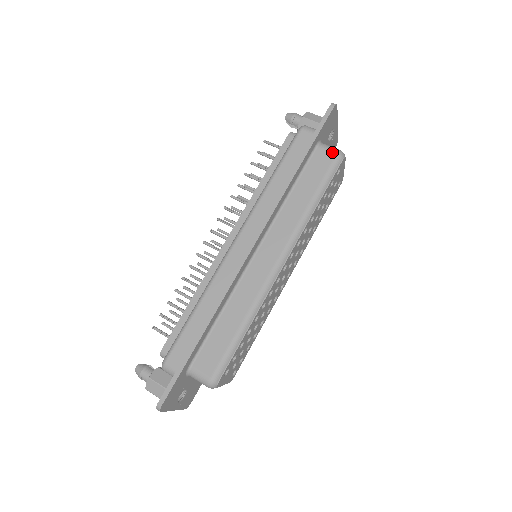
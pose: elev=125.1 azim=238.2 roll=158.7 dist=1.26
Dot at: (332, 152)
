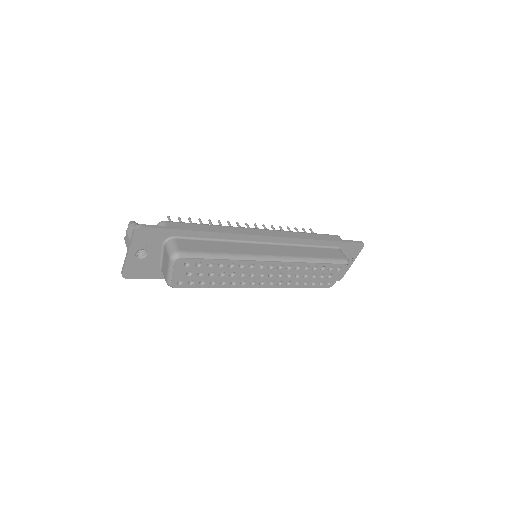
Dot at: (345, 256)
